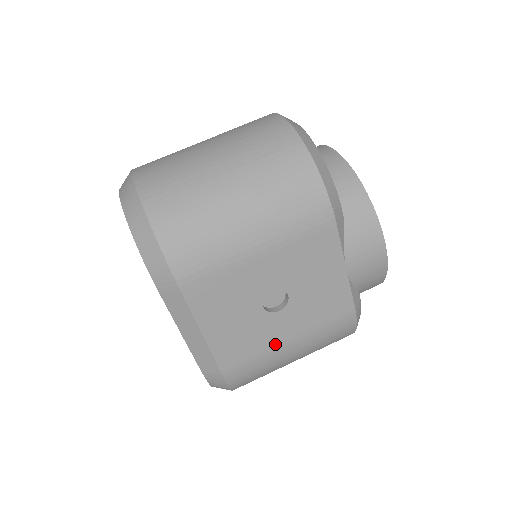
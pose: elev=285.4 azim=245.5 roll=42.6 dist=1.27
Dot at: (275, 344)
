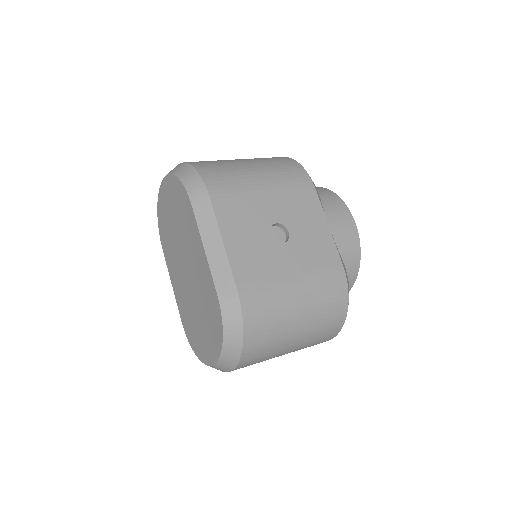
Dot at: (282, 275)
